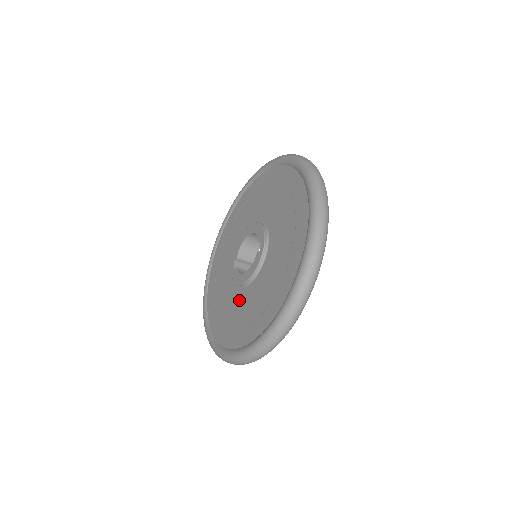
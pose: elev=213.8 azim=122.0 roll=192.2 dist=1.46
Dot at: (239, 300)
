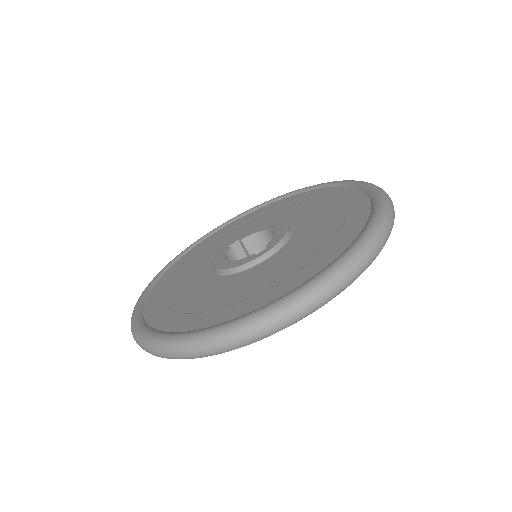
Dot at: (198, 279)
